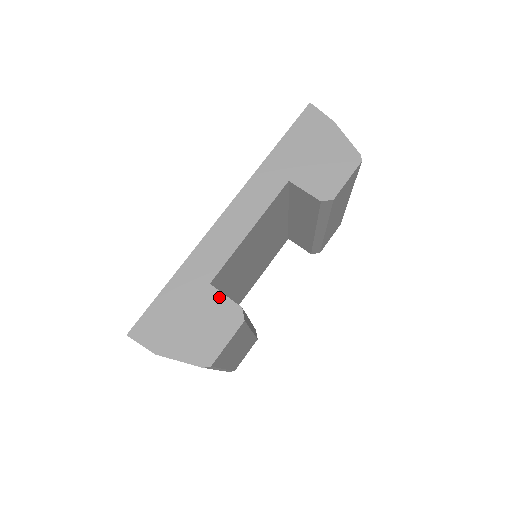
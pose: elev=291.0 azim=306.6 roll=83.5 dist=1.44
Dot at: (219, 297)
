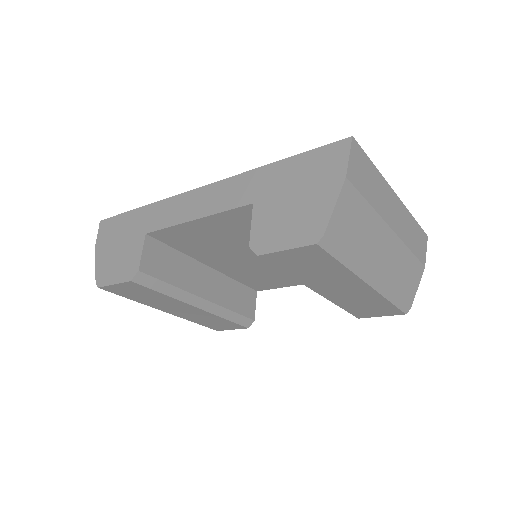
Dot at: (139, 249)
